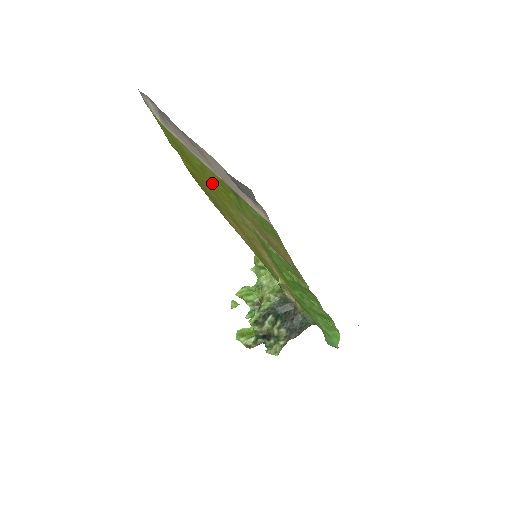
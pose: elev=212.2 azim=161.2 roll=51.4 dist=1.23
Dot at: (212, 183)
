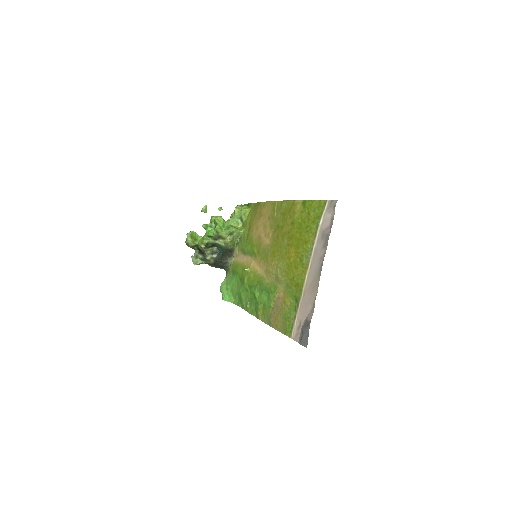
Dot at: (295, 262)
